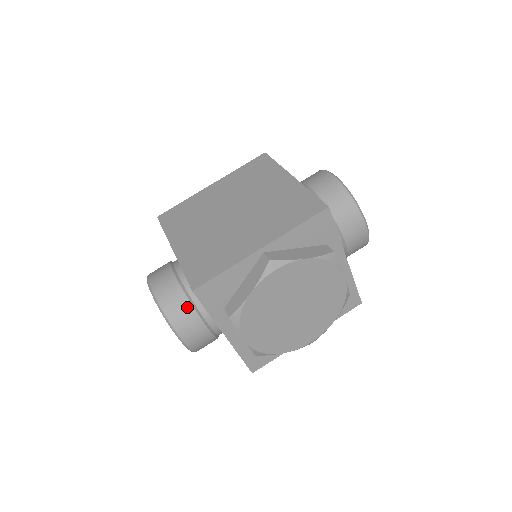
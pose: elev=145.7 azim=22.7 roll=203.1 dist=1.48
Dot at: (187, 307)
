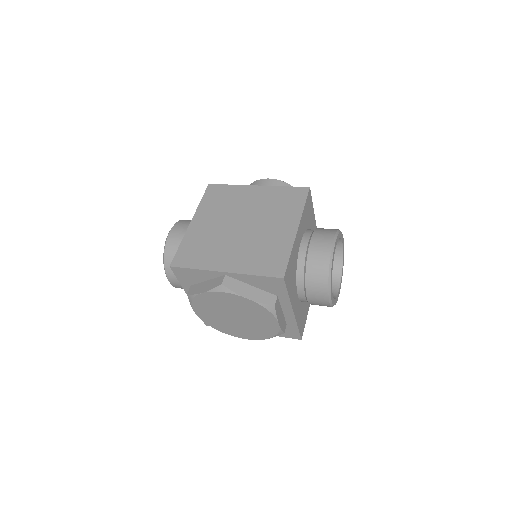
Dot at: occluded
